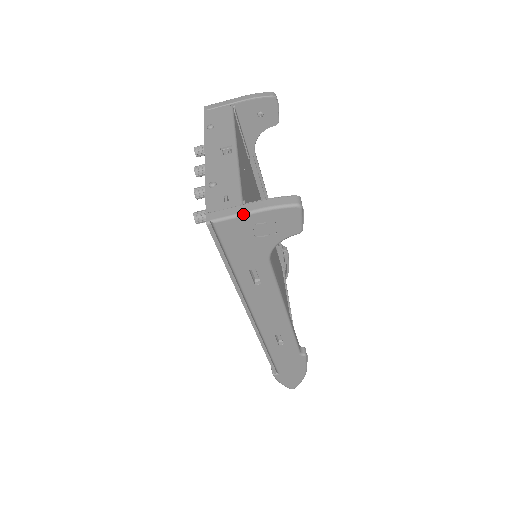
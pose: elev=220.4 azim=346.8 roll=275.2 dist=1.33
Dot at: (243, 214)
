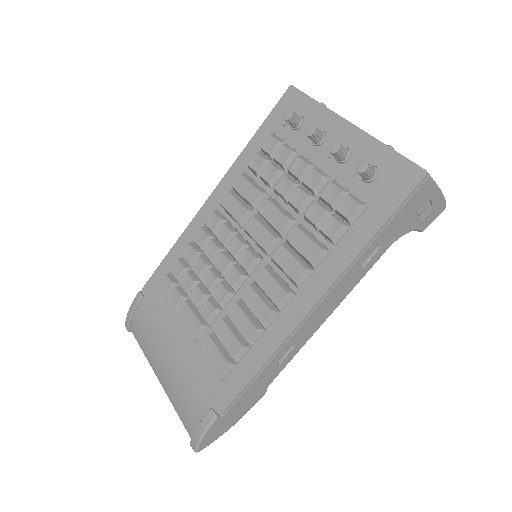
Dot at: (437, 185)
